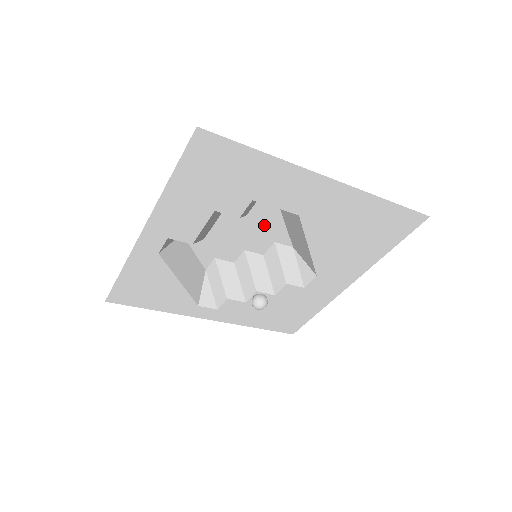
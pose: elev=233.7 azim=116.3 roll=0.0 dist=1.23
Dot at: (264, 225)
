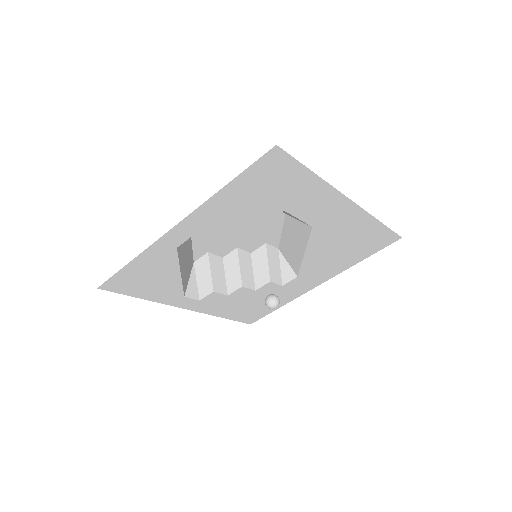
Dot at: (265, 228)
